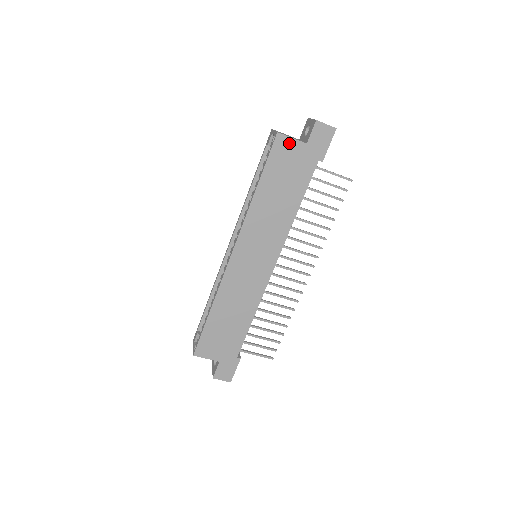
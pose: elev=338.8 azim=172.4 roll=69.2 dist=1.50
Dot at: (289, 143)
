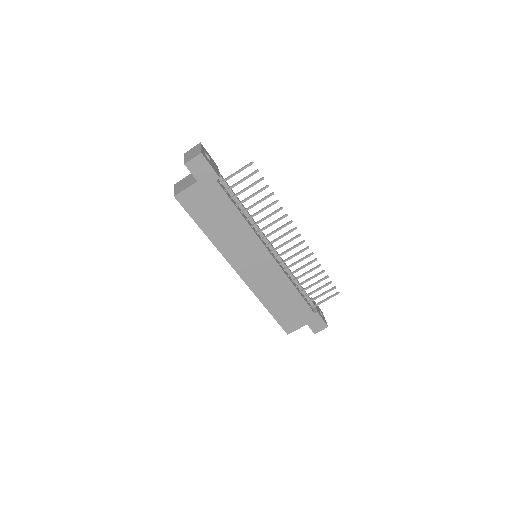
Dot at: (188, 193)
